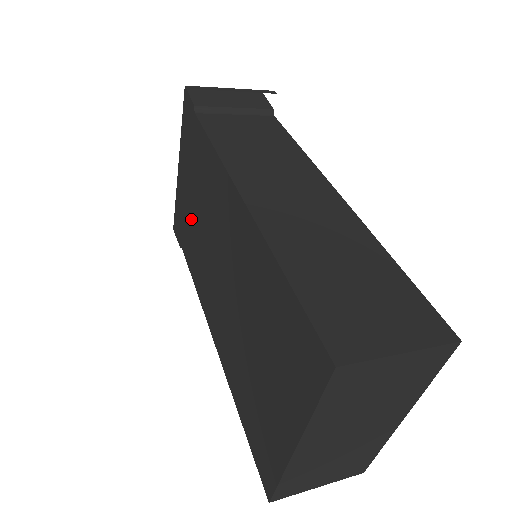
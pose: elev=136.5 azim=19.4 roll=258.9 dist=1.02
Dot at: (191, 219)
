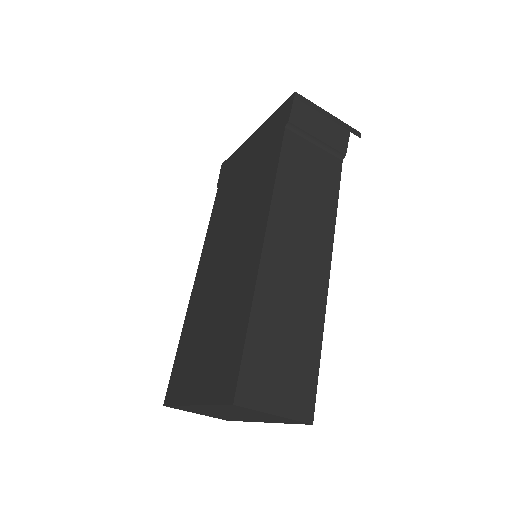
Dot at: (234, 186)
